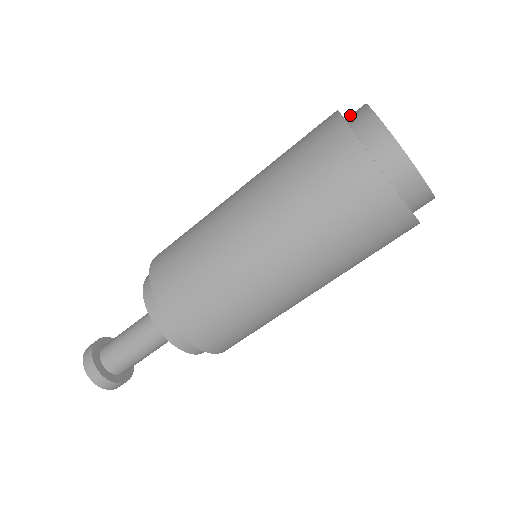
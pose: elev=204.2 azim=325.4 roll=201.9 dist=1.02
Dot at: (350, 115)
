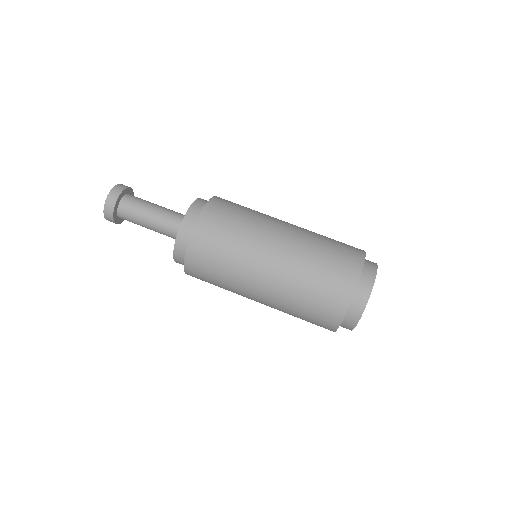
Dot at: (366, 266)
